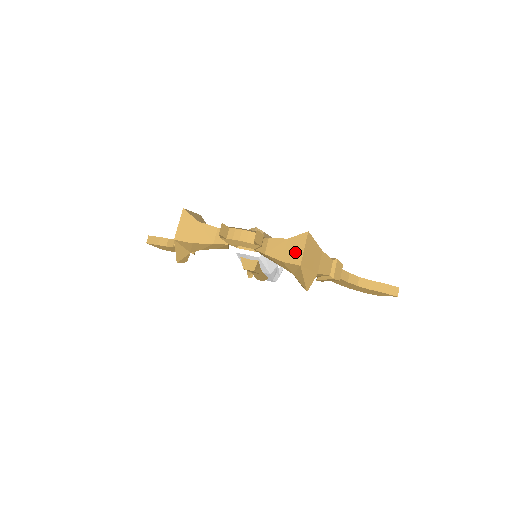
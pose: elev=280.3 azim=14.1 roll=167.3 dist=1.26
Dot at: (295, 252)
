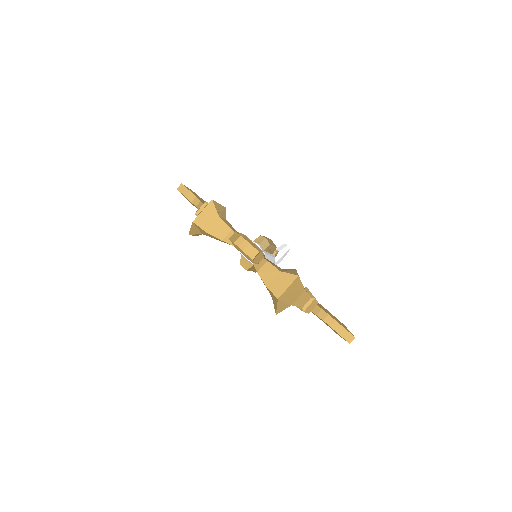
Dot at: (280, 286)
